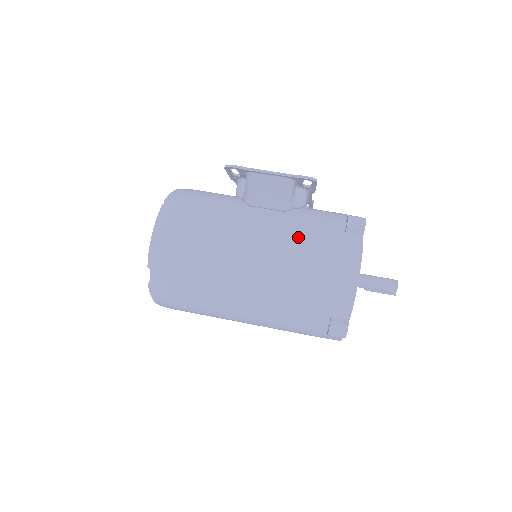
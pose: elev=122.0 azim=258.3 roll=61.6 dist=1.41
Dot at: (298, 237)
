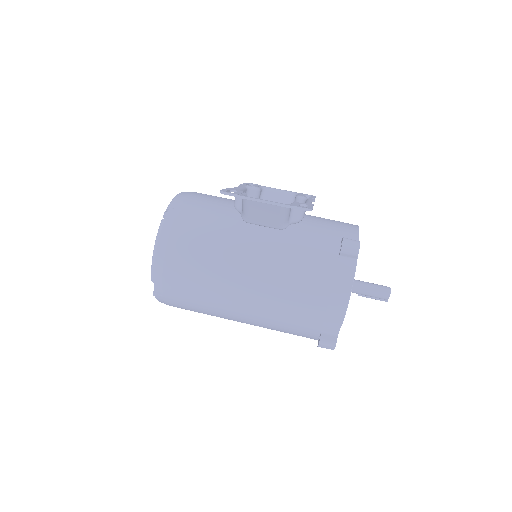
Dot at: (292, 261)
